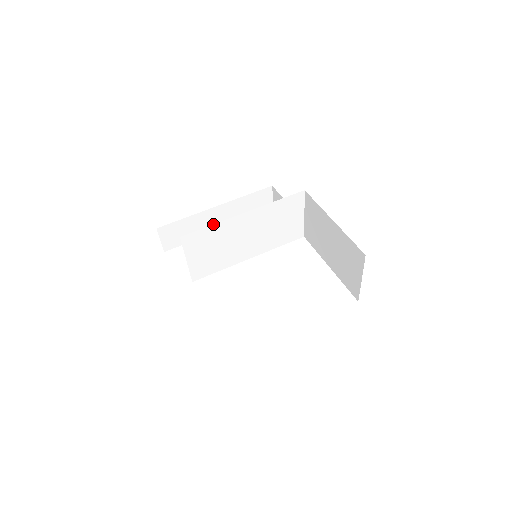
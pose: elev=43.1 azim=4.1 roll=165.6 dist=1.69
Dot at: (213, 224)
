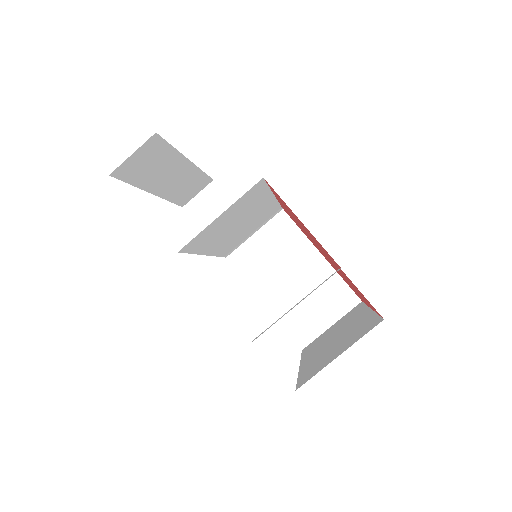
Dot at: occluded
